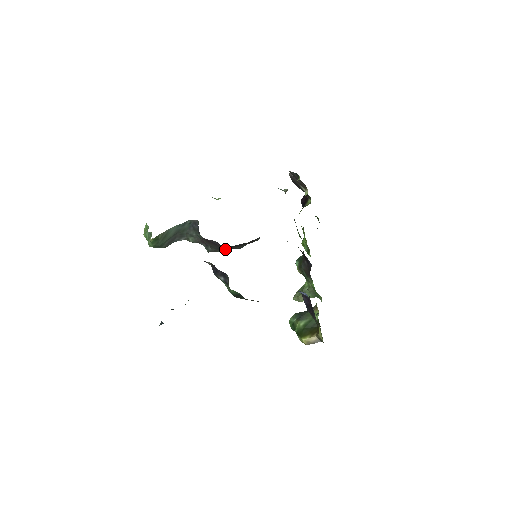
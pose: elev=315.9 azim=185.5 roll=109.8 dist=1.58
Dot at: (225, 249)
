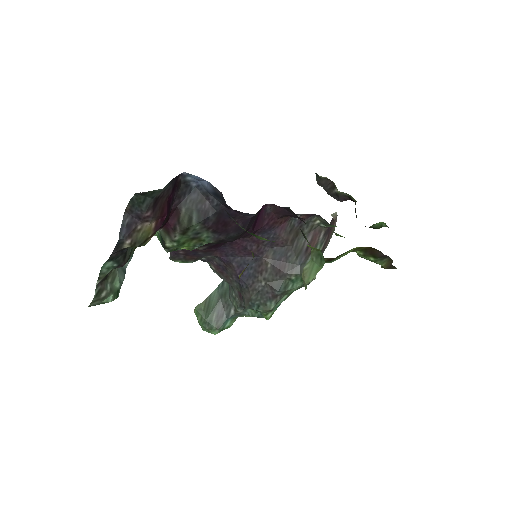
Dot at: (249, 285)
